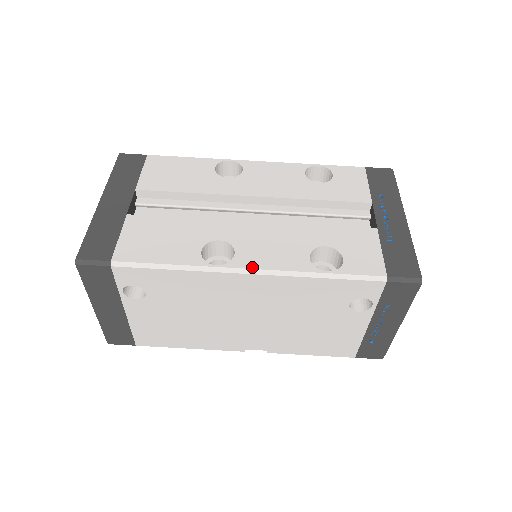
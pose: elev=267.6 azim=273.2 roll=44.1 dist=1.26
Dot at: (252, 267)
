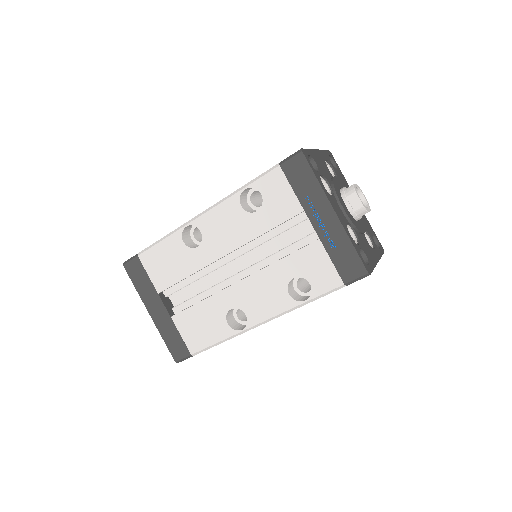
Dot at: (261, 321)
